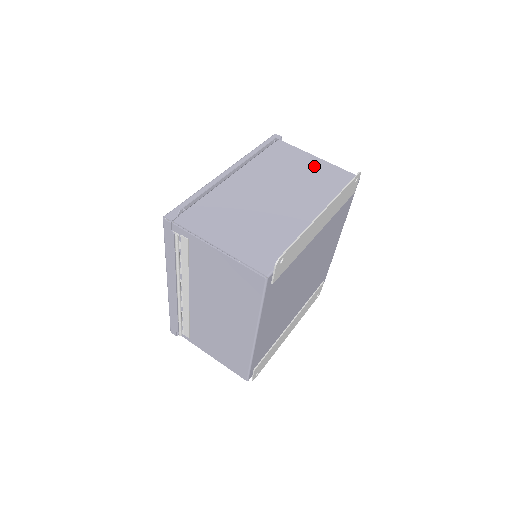
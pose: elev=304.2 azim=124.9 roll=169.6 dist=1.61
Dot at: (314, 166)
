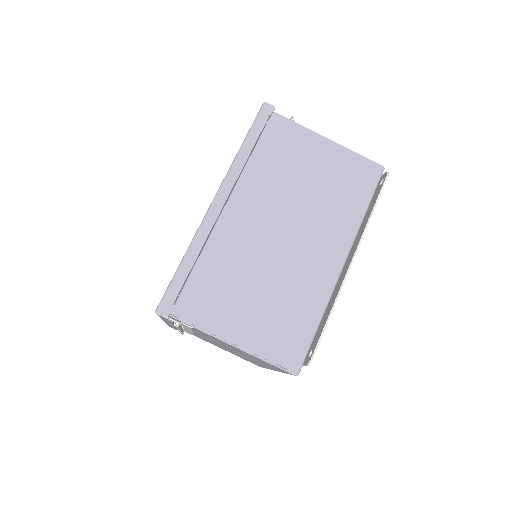
Dot at: (325, 160)
